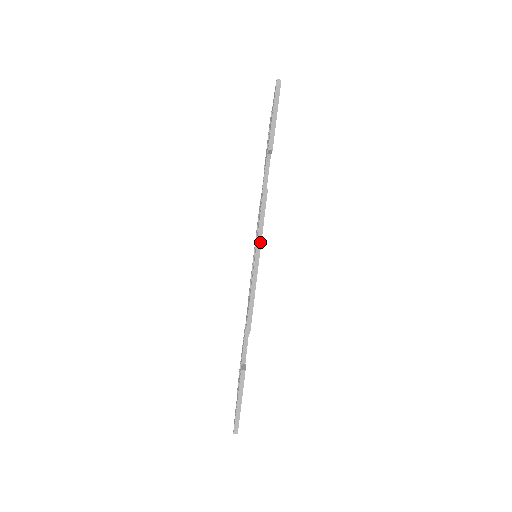
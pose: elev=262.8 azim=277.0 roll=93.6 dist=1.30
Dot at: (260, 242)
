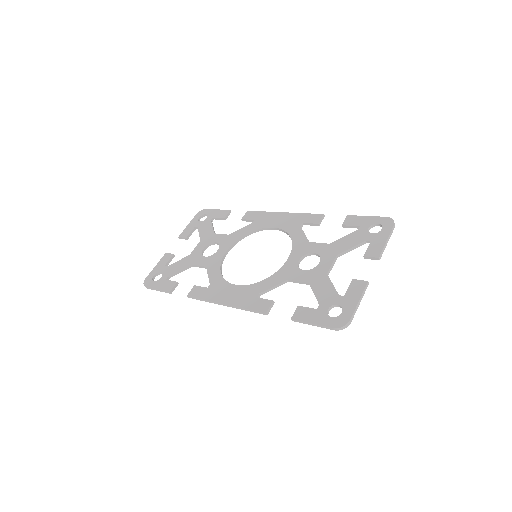
Dot at: (236, 308)
